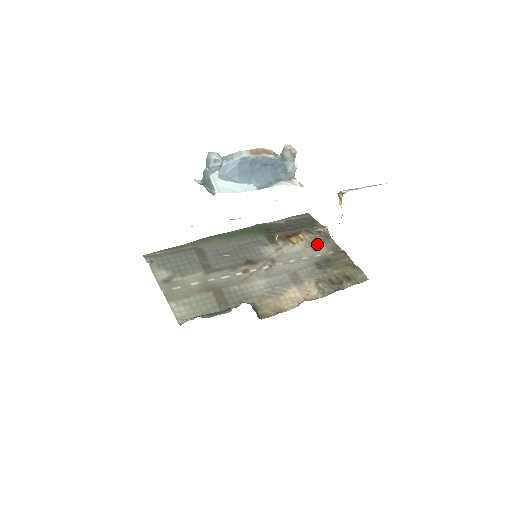
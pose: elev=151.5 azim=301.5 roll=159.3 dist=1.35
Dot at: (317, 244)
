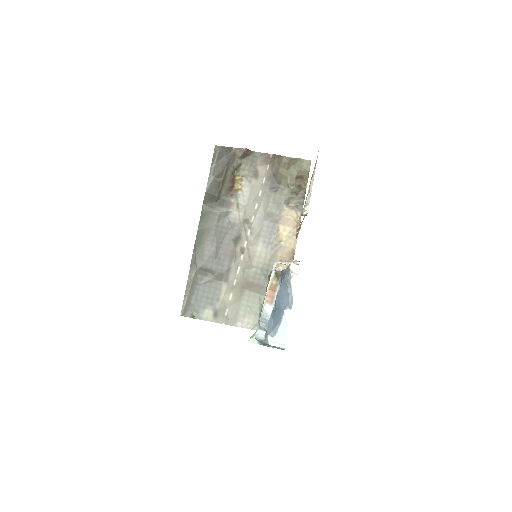
Dot at: (253, 170)
